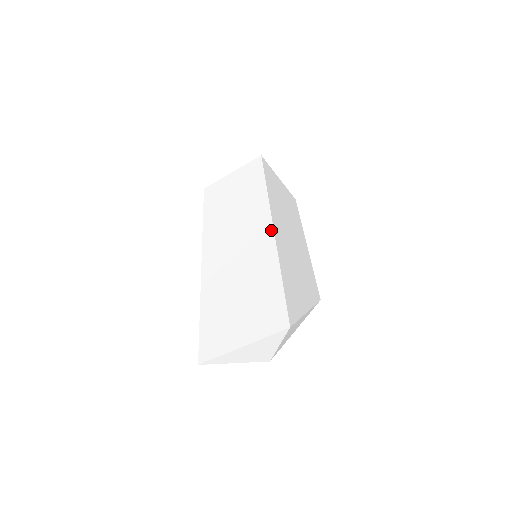
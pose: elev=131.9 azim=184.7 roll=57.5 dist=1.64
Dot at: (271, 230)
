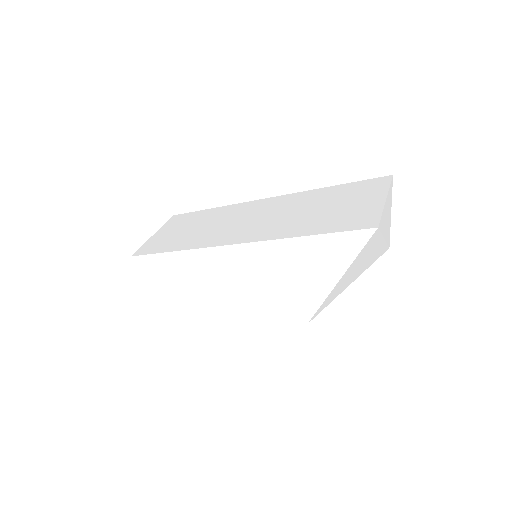
Dot at: (274, 197)
